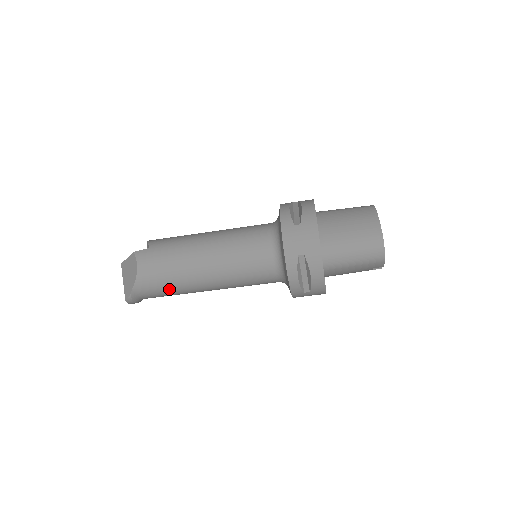
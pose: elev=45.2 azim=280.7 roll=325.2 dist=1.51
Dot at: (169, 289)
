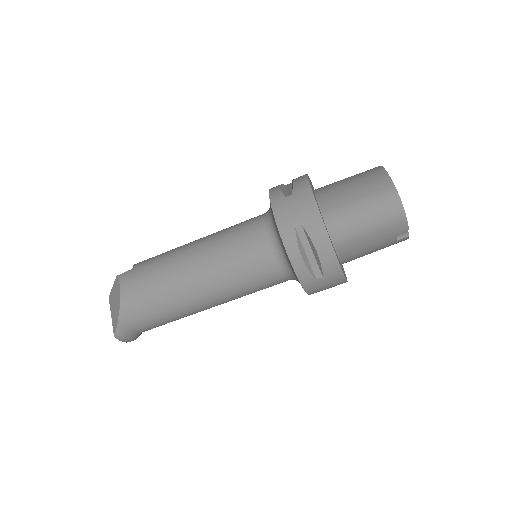
Dot at: (160, 311)
